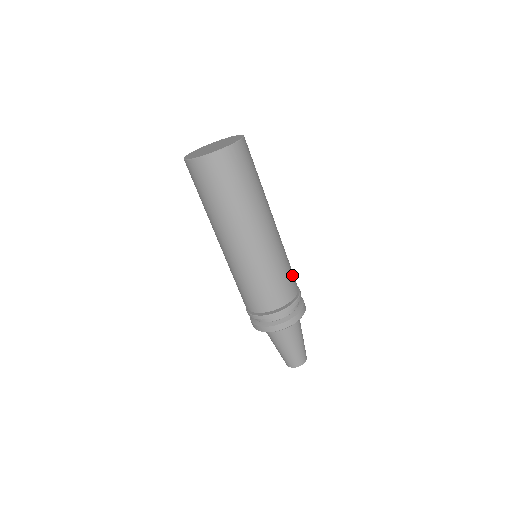
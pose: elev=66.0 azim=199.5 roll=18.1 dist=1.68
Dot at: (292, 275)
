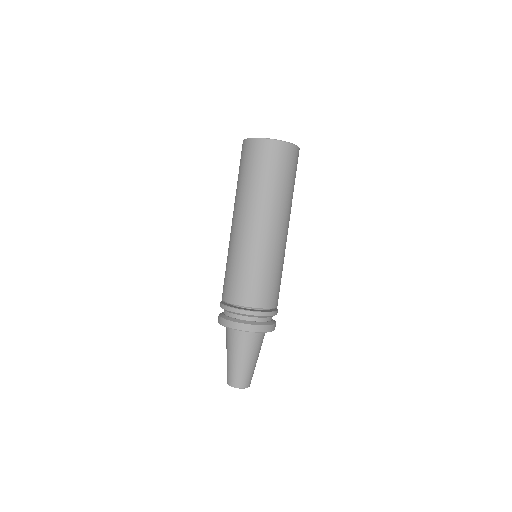
Dot at: occluded
